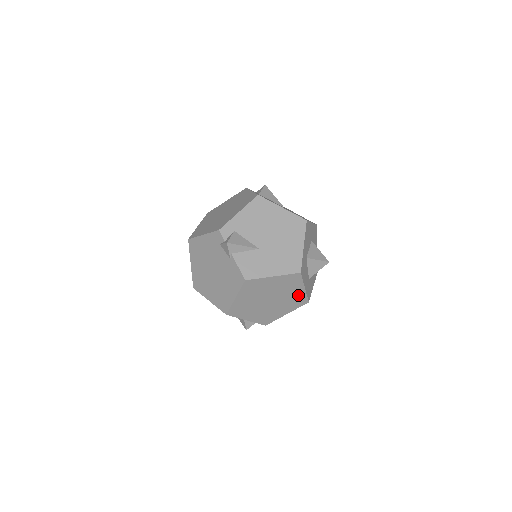
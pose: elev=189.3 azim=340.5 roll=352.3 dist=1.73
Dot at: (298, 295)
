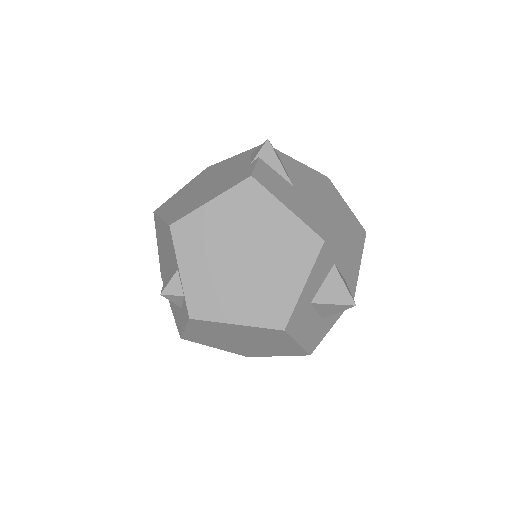
Dot at: (284, 293)
